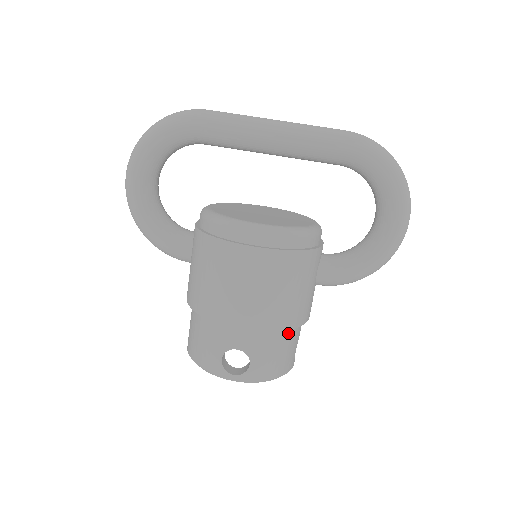
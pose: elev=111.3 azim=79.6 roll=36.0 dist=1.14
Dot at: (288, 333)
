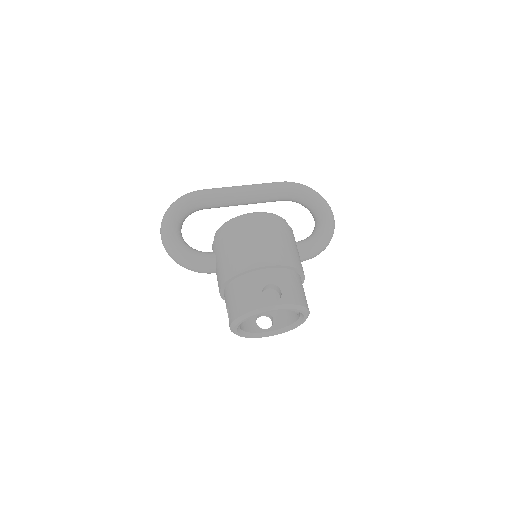
Dot at: (296, 276)
